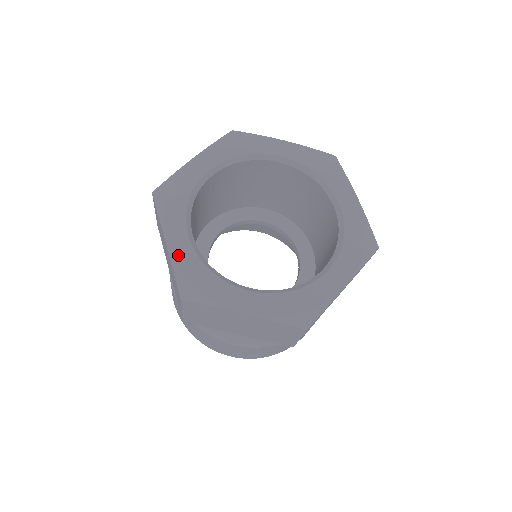
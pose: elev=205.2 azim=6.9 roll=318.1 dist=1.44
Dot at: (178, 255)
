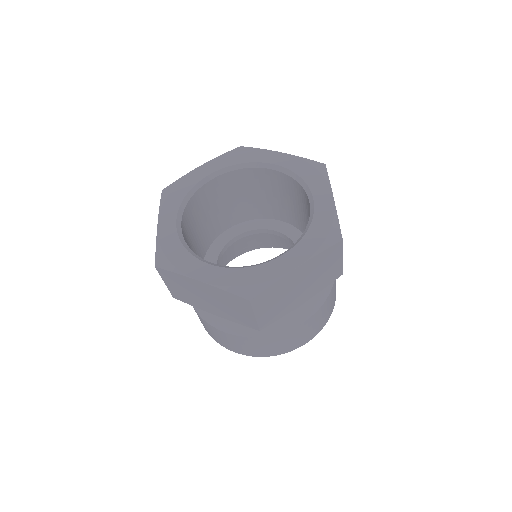
Dot at: (163, 234)
